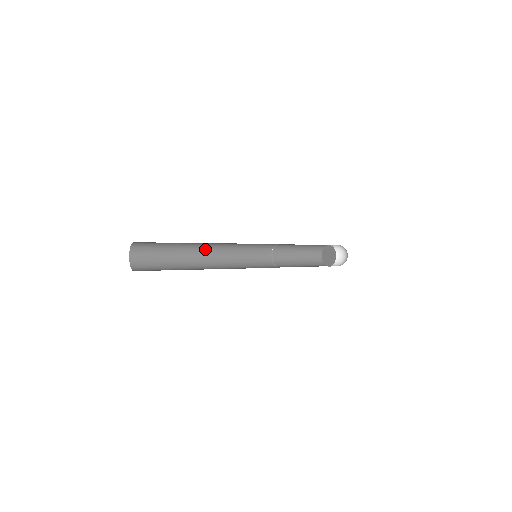
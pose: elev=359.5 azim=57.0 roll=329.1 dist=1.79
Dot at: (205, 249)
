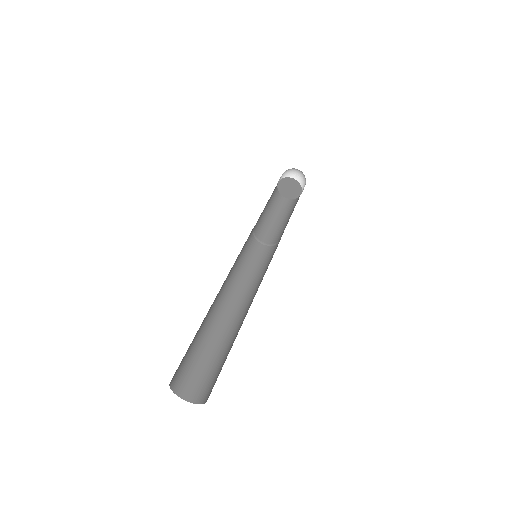
Dot at: (217, 303)
